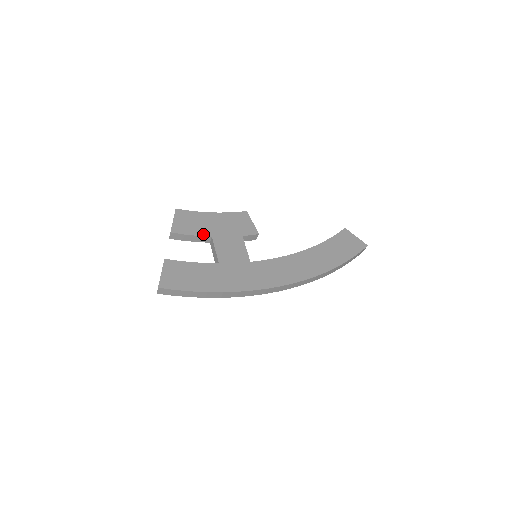
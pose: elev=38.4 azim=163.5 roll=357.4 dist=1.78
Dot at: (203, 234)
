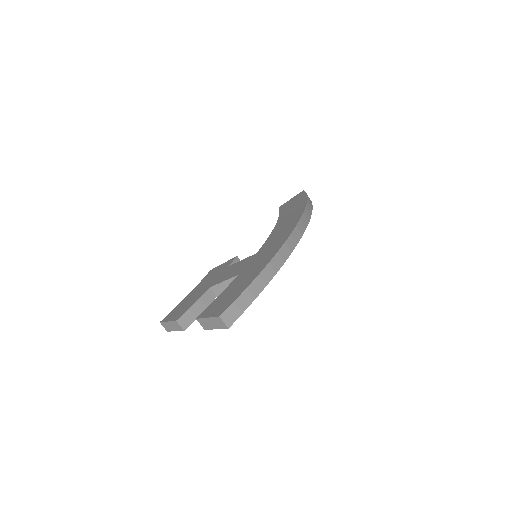
Dot at: (201, 295)
